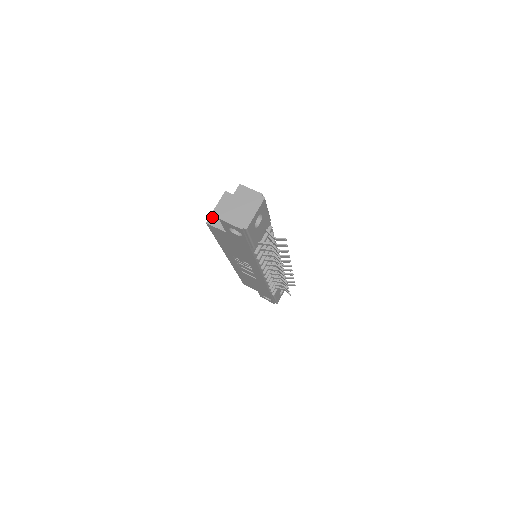
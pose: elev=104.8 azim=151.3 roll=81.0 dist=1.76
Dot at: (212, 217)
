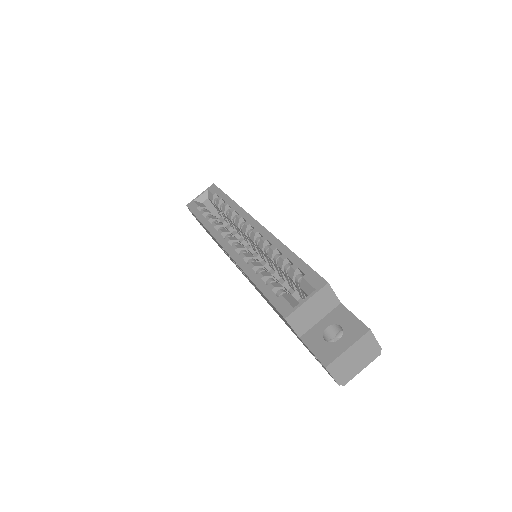
Dot at: (296, 314)
